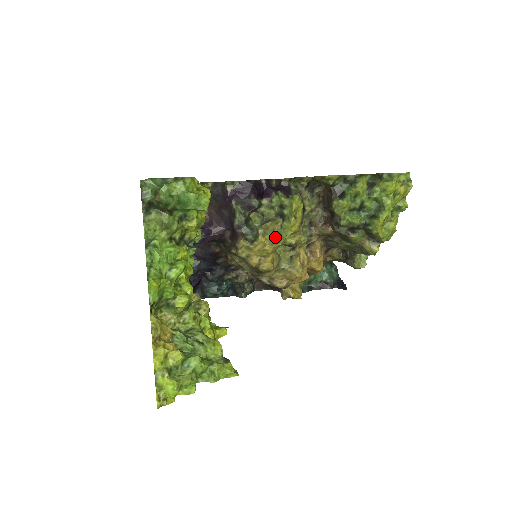
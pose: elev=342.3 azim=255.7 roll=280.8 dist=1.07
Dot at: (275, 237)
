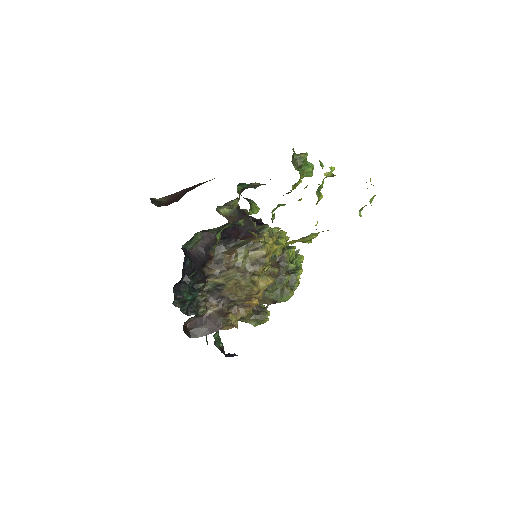
Dot at: (276, 243)
